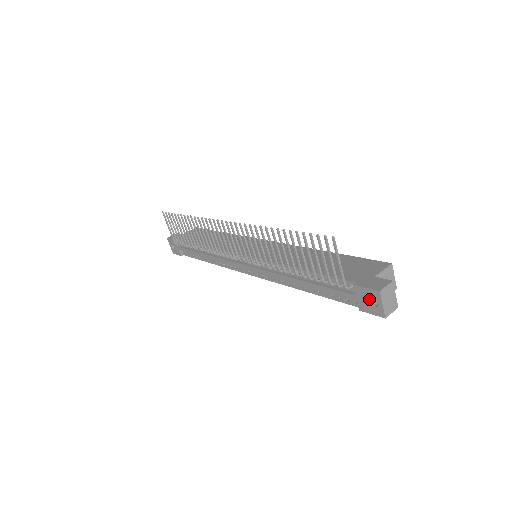
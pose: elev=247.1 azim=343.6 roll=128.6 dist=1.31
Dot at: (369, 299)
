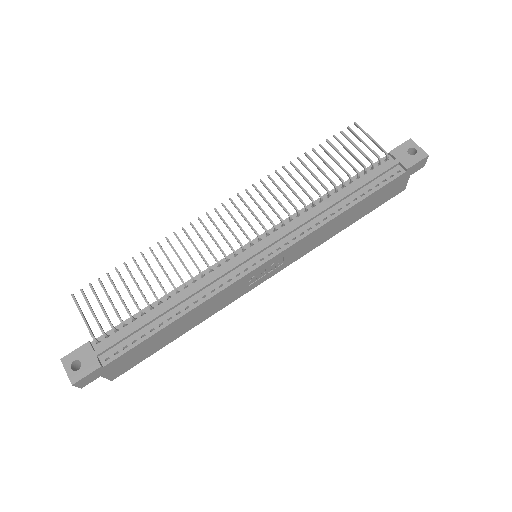
Dot at: (407, 153)
